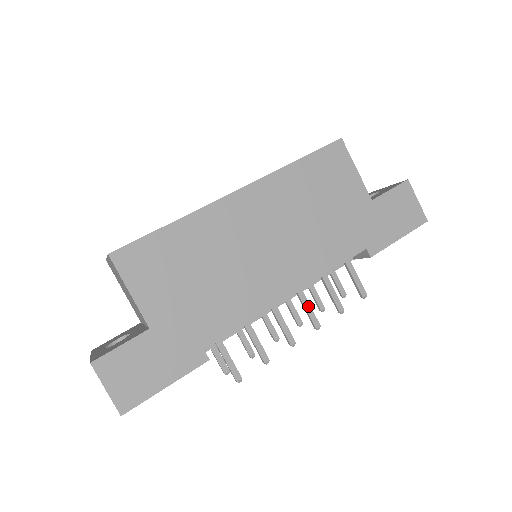
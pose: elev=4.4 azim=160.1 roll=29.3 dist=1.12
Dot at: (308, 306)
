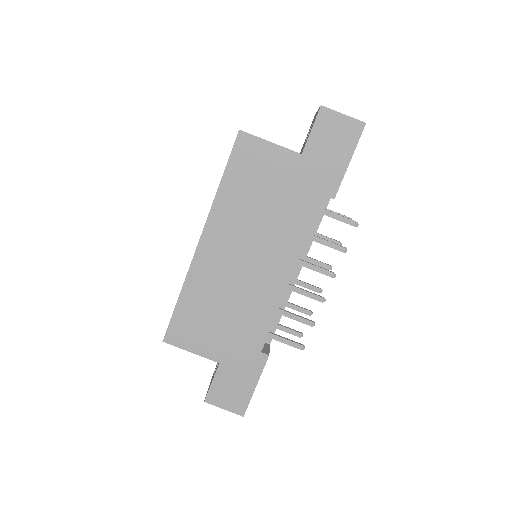
Dot at: (315, 268)
